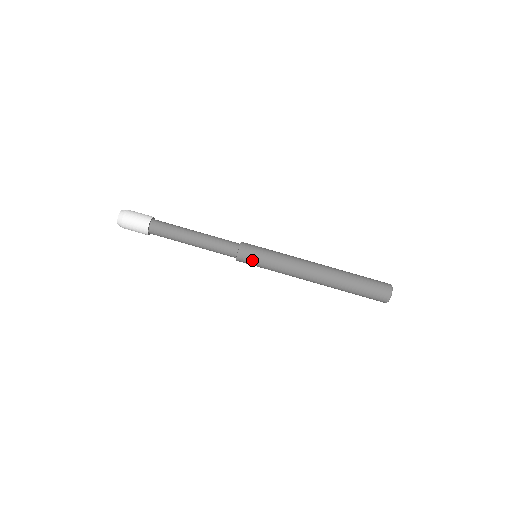
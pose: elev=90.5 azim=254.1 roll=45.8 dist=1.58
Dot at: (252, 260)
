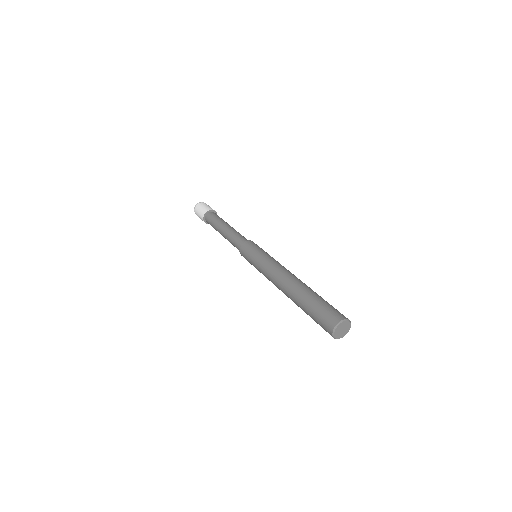
Dot at: (247, 254)
